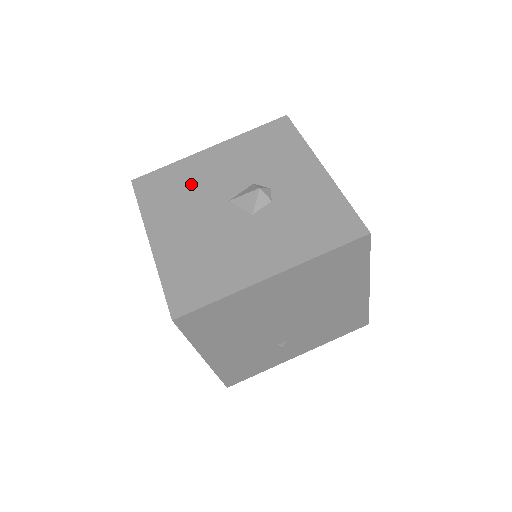
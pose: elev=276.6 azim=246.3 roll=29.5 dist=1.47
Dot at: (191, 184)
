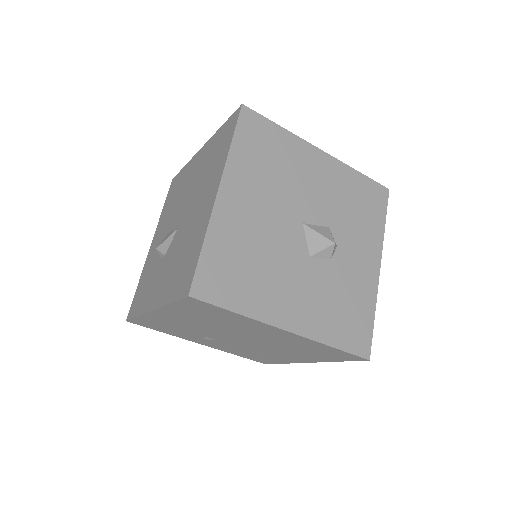
Dot at: (287, 171)
